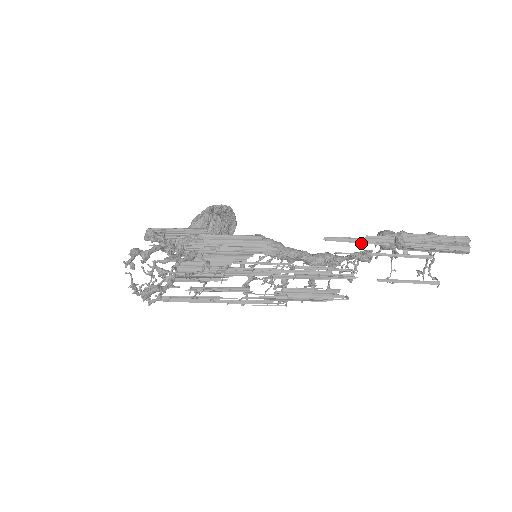
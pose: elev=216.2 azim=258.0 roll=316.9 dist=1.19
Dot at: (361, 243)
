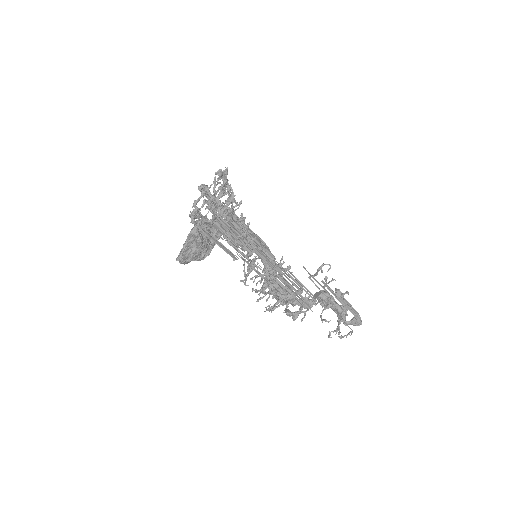
Dot at: (318, 283)
